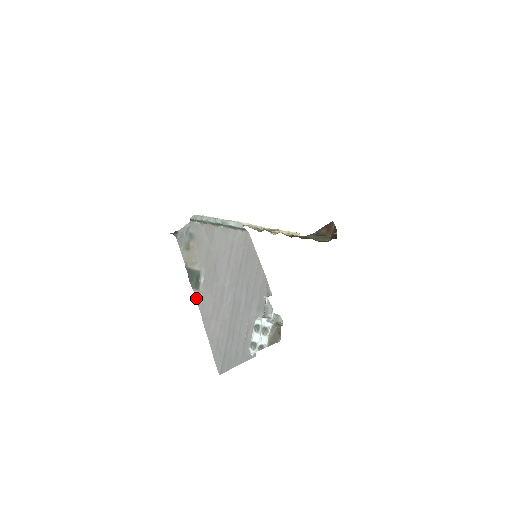
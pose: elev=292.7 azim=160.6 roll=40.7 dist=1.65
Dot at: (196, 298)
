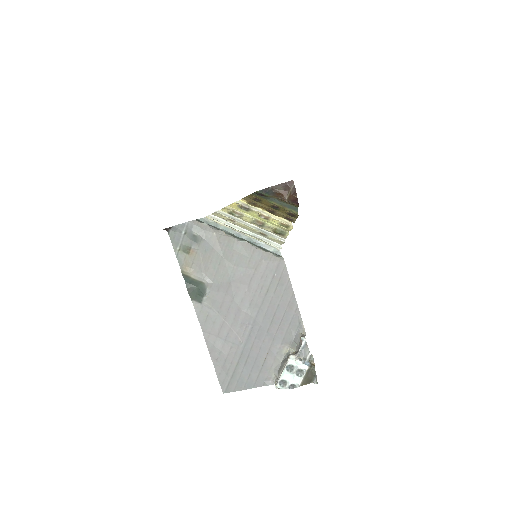
Dot at: (196, 311)
